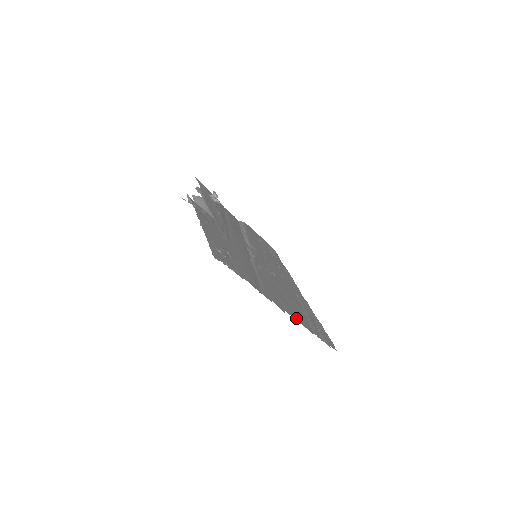
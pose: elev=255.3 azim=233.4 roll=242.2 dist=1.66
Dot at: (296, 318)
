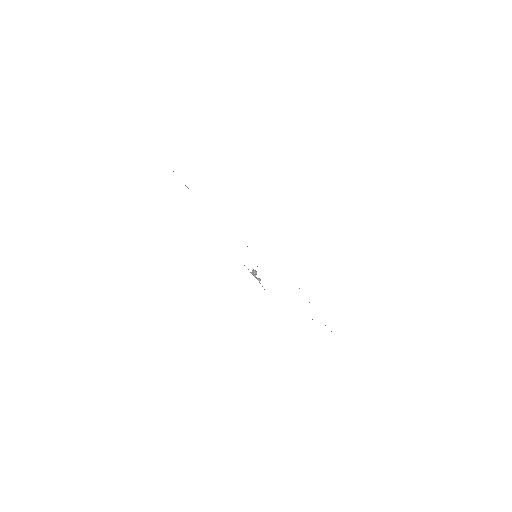
Dot at: occluded
